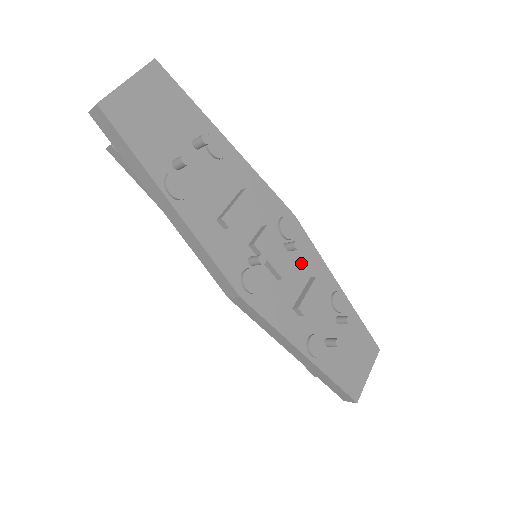
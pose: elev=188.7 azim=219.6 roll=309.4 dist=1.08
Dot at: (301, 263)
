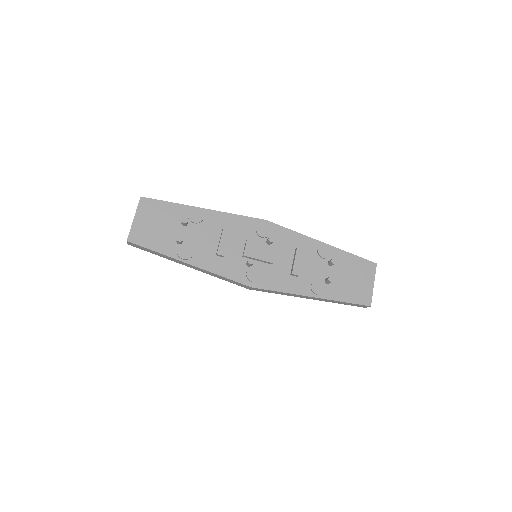
Dot at: (284, 245)
